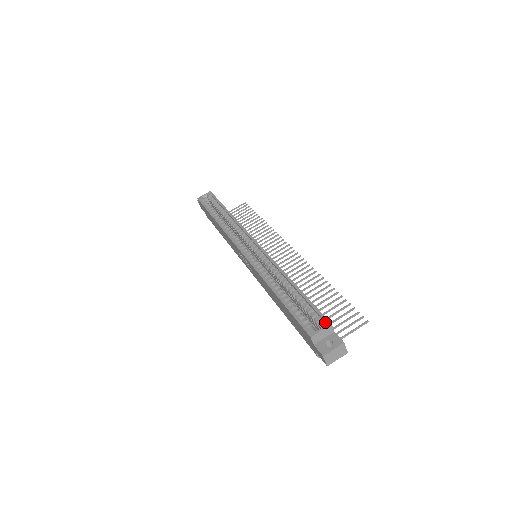
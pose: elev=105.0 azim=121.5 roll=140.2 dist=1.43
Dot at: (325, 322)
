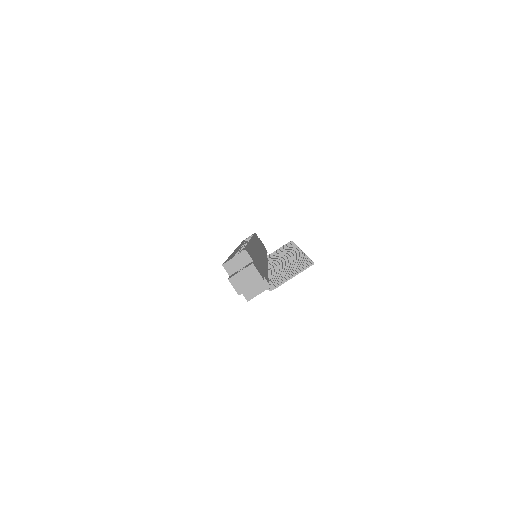
Dot at: (244, 252)
